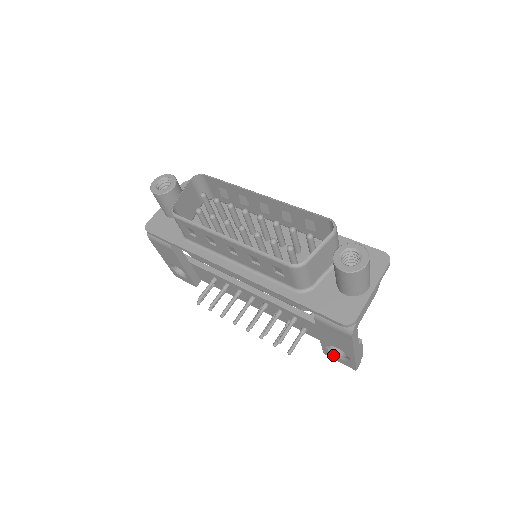
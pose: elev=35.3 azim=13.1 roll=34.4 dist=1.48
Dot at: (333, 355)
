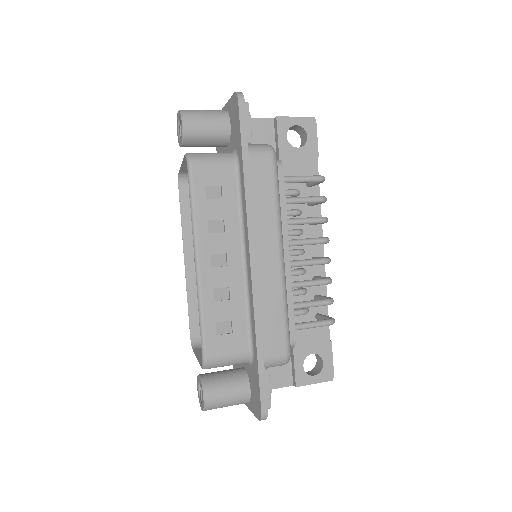
Dot at: occluded
